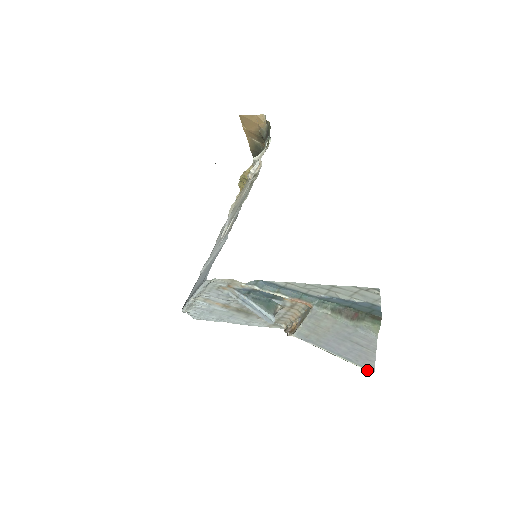
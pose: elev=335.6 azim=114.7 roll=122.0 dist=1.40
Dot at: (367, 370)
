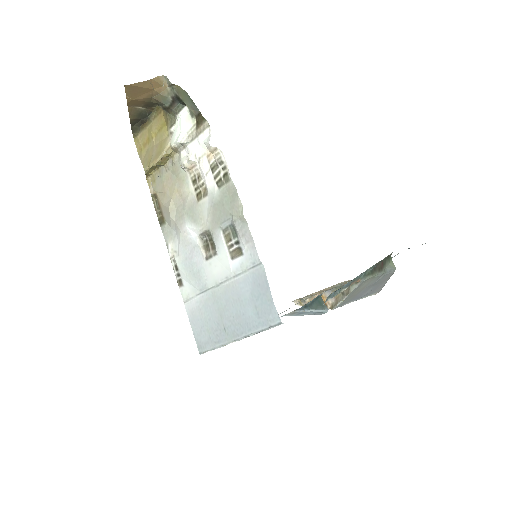
Dot at: (375, 294)
